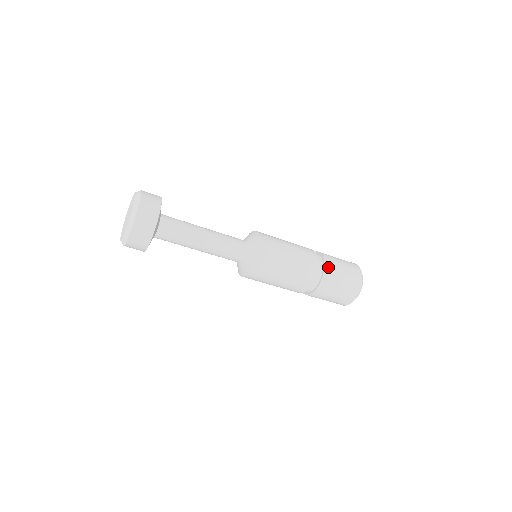
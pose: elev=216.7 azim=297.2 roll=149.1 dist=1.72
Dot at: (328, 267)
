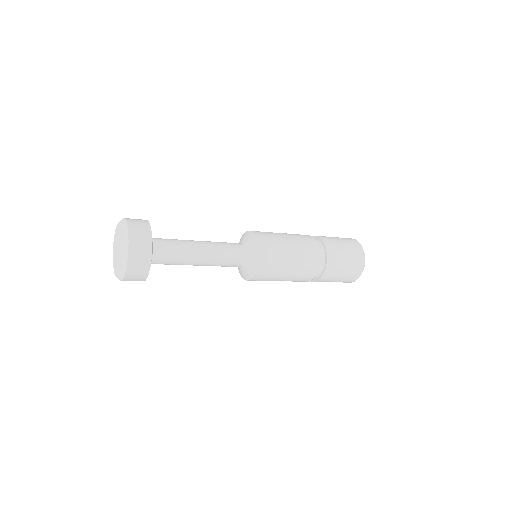
Dot at: (329, 247)
